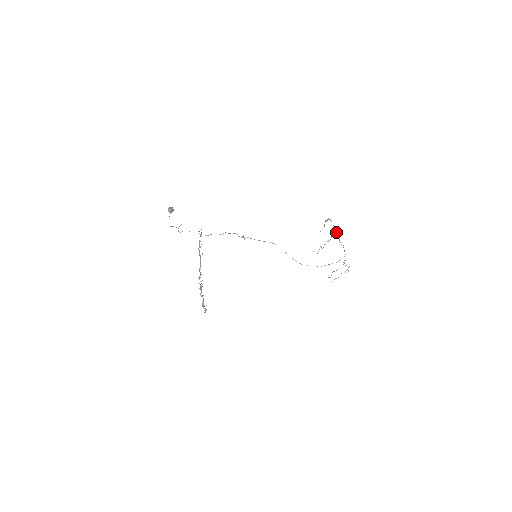
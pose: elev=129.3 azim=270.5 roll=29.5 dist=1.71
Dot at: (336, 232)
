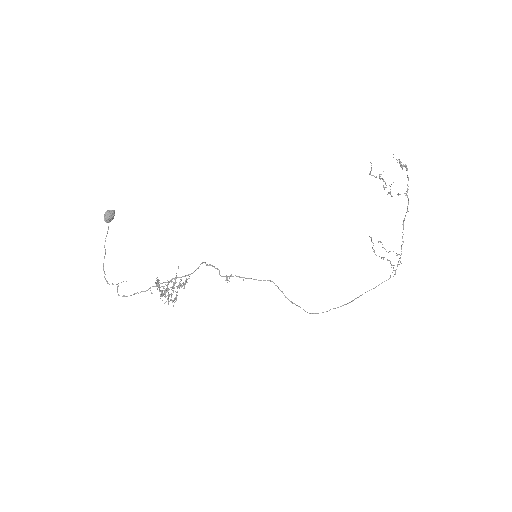
Dot at: (407, 197)
